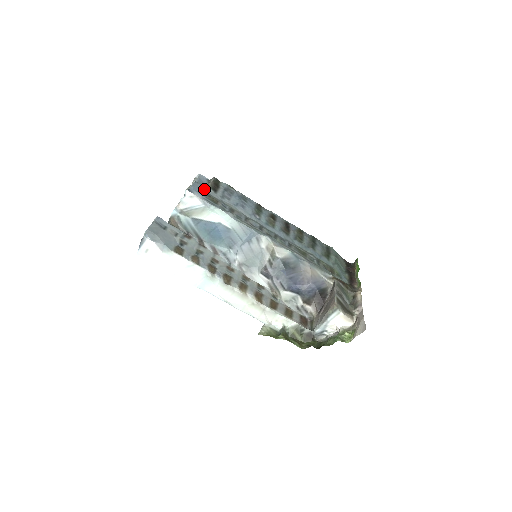
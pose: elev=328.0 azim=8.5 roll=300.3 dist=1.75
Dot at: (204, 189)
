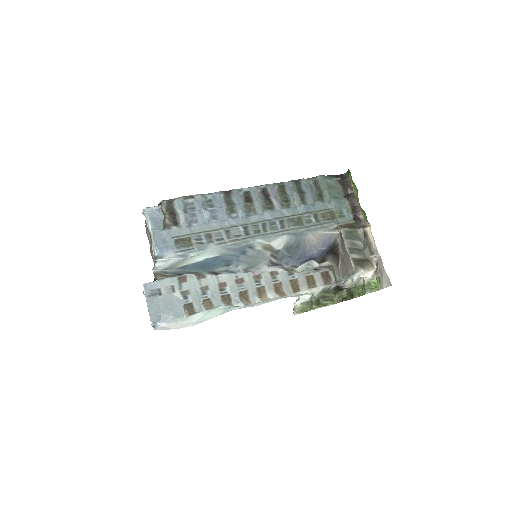
Dot at: (167, 235)
